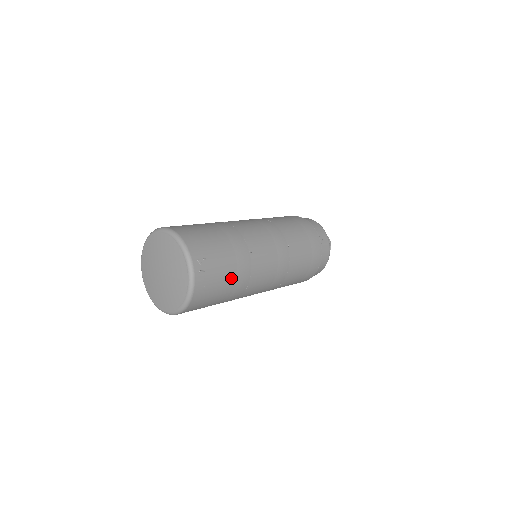
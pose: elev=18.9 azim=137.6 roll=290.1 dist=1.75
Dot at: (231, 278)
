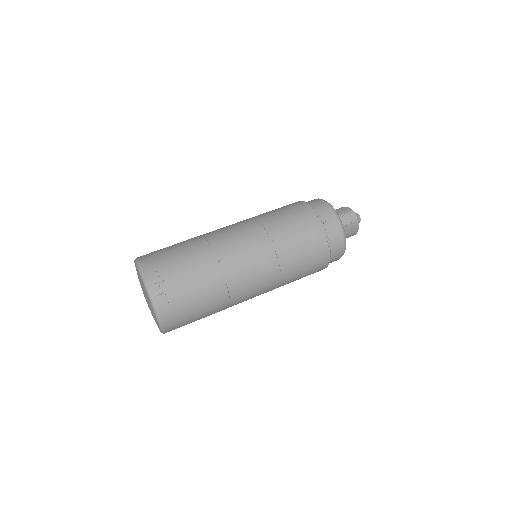
Dot at: (201, 292)
